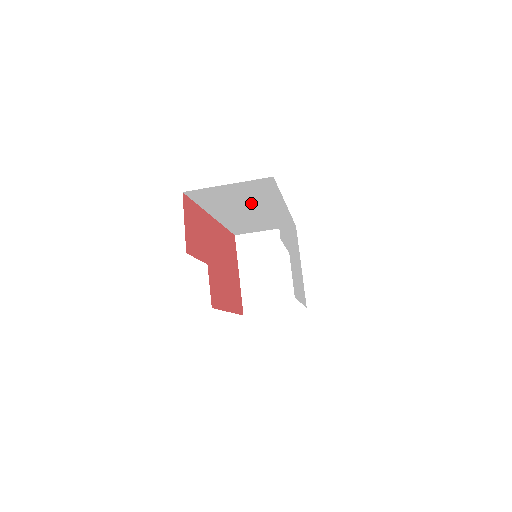
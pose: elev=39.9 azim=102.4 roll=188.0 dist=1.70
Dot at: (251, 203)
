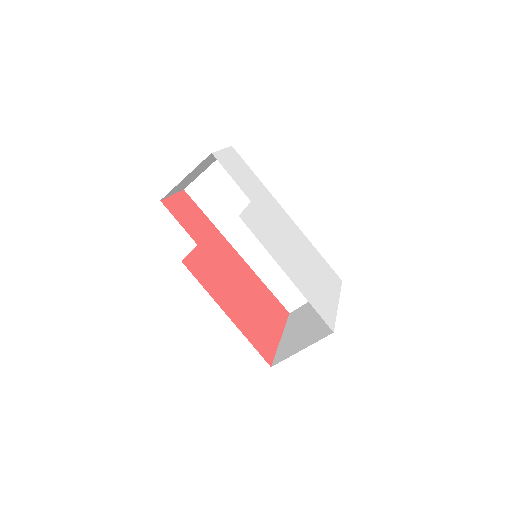
Dot at: occluded
